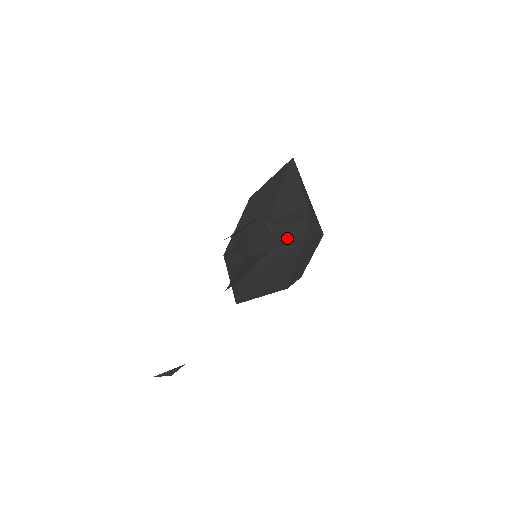
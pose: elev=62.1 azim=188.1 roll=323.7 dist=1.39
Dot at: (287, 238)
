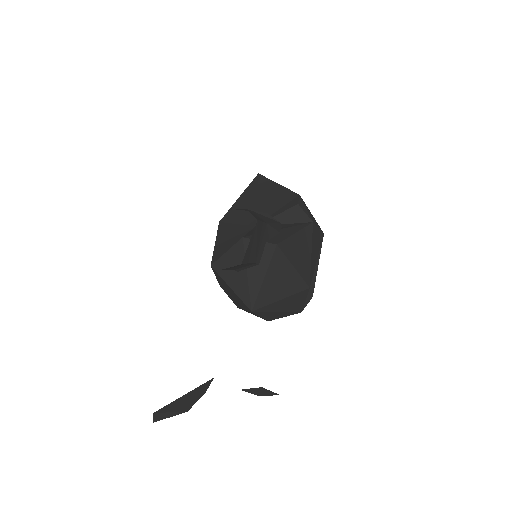
Dot at: (290, 224)
